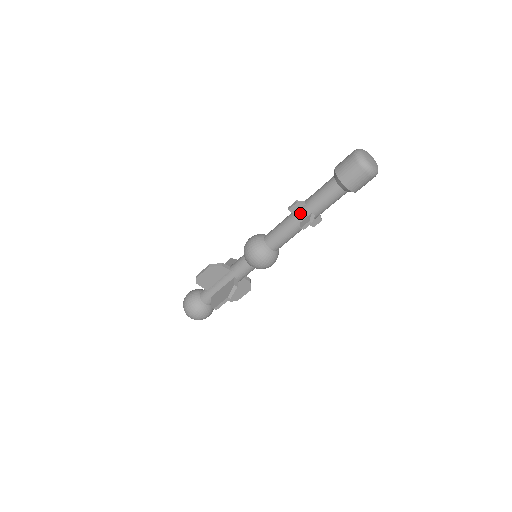
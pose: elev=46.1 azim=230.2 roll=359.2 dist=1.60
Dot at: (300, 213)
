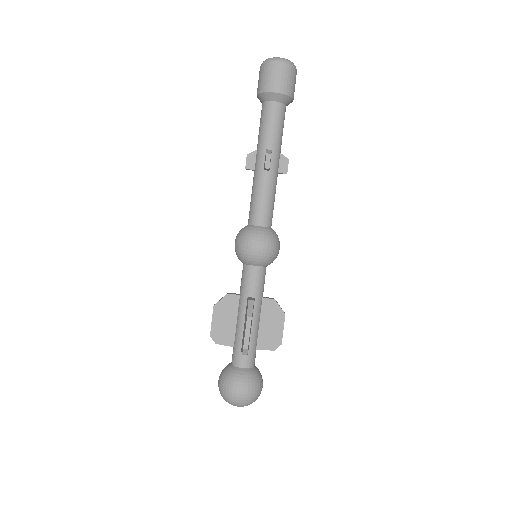
Dot at: (257, 161)
